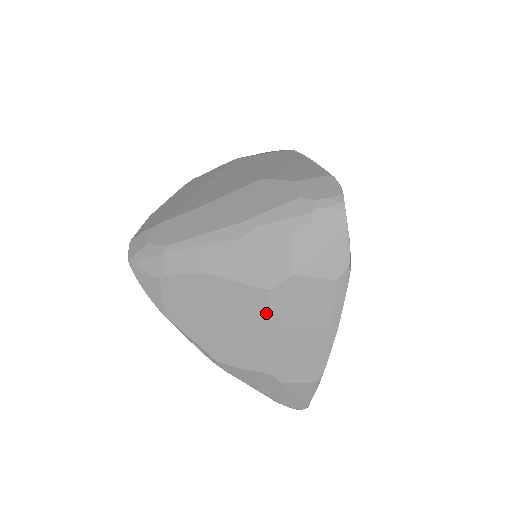
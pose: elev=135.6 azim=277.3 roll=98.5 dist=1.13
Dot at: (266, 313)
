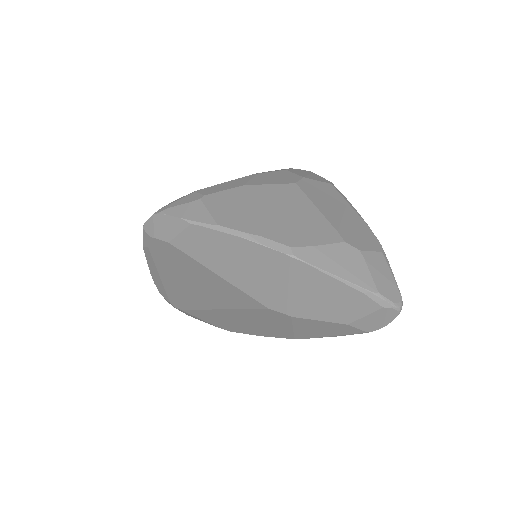
Dot at: (304, 197)
